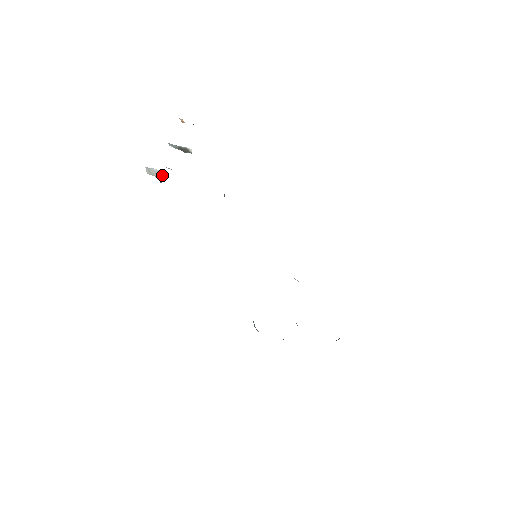
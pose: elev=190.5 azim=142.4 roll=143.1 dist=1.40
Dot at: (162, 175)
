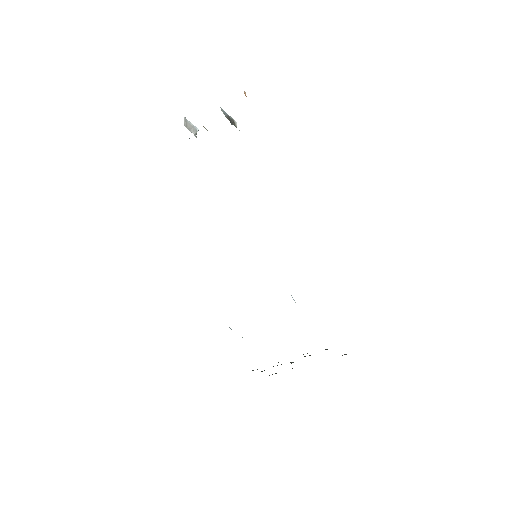
Dot at: (196, 132)
